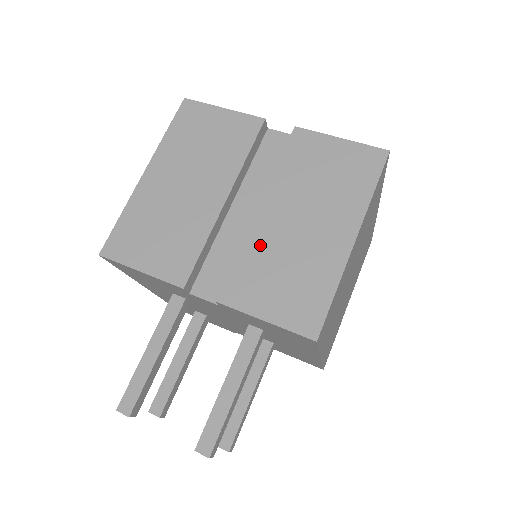
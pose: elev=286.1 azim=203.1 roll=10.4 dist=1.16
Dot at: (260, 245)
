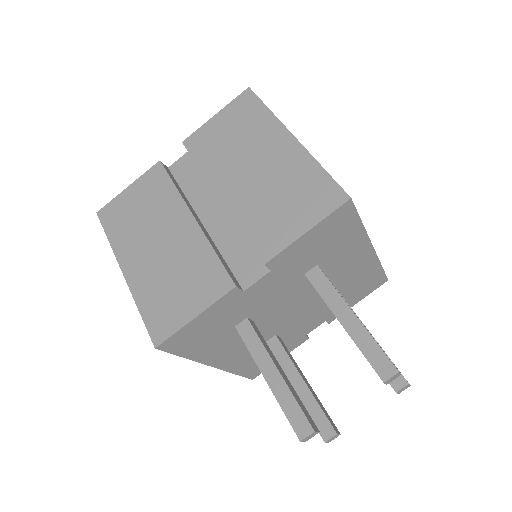
Dot at: (247, 207)
